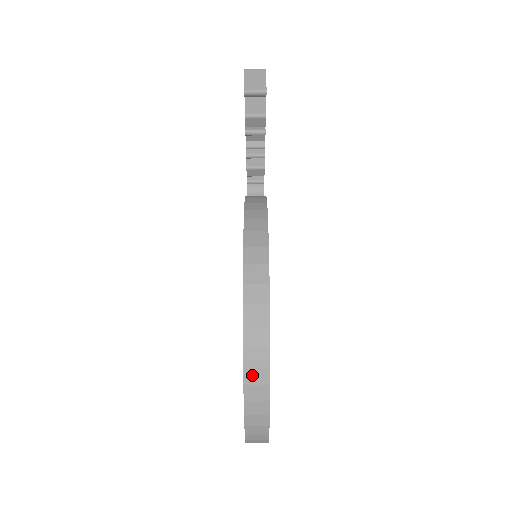
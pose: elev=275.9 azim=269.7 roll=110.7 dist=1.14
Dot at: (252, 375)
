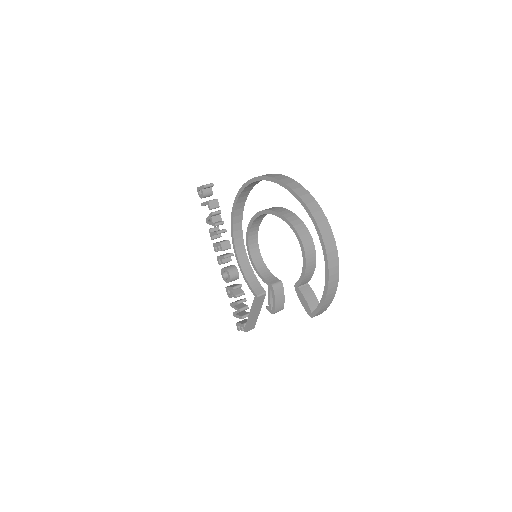
Dot at: (292, 186)
